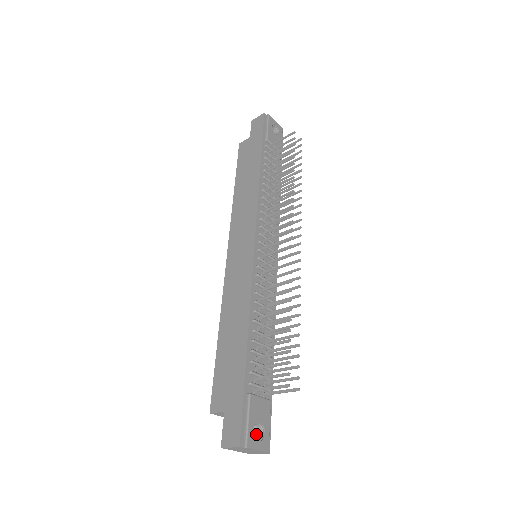
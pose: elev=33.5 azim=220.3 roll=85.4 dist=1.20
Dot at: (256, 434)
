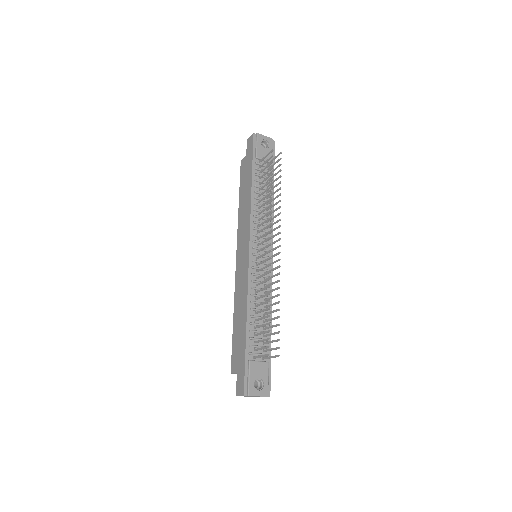
Dot at: (259, 385)
